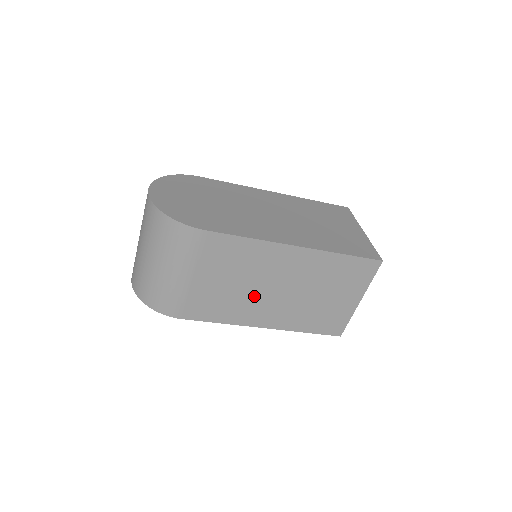
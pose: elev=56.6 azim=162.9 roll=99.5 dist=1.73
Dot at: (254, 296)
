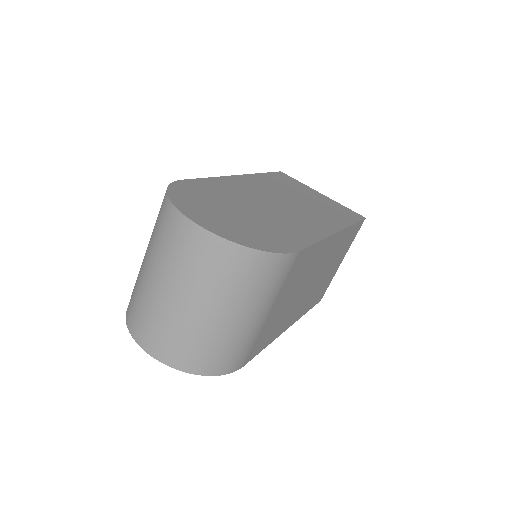
Dot at: (296, 301)
